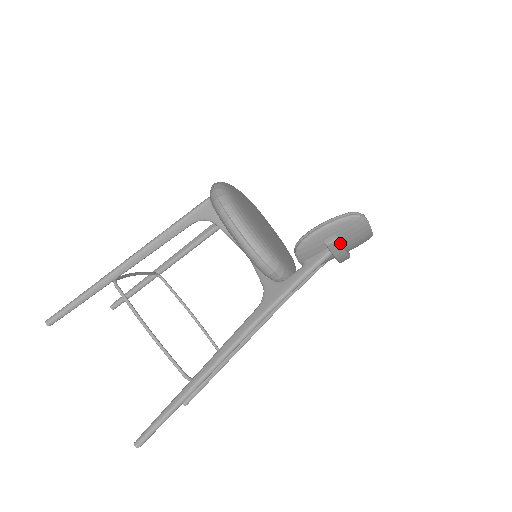
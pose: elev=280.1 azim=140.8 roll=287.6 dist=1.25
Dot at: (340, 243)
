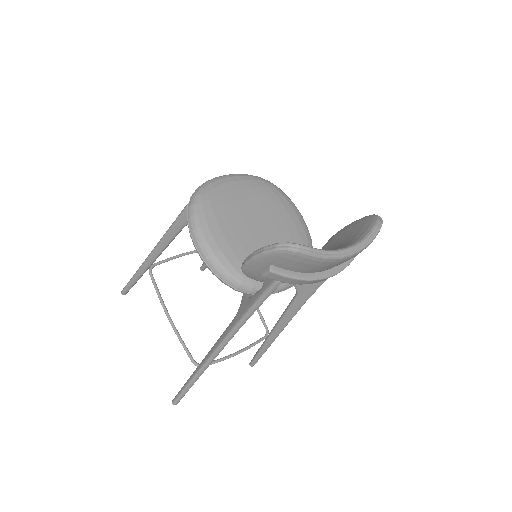
Dot at: (279, 274)
